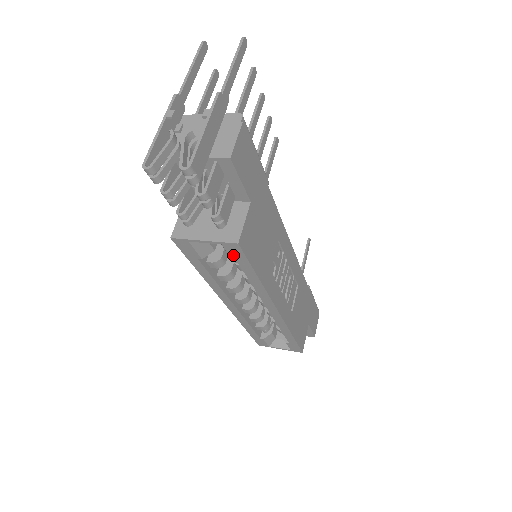
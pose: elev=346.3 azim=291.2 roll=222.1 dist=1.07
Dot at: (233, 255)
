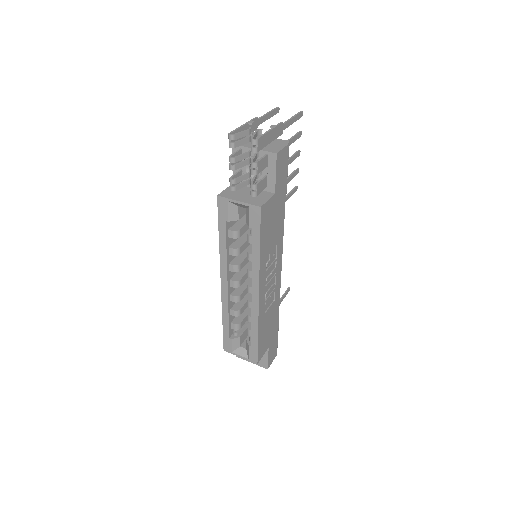
Dot at: (252, 219)
